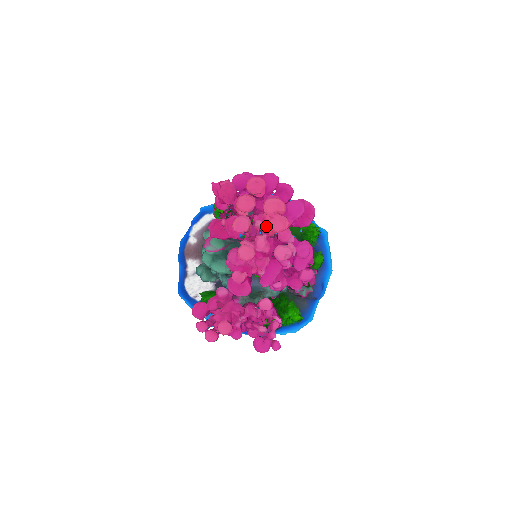
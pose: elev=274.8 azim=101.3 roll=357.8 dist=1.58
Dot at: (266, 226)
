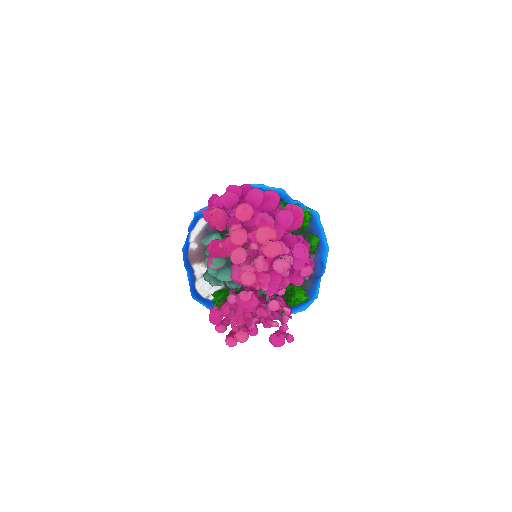
Dot at: (261, 249)
